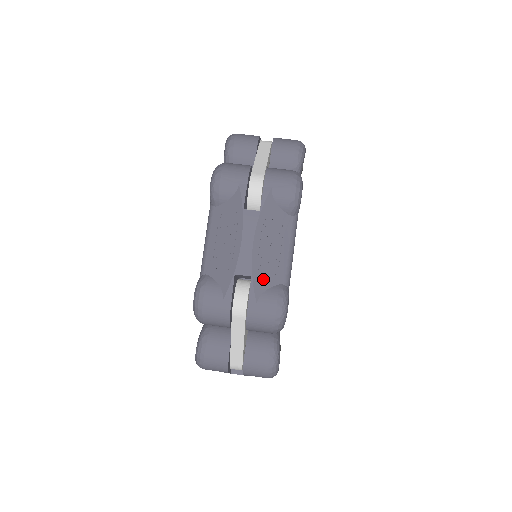
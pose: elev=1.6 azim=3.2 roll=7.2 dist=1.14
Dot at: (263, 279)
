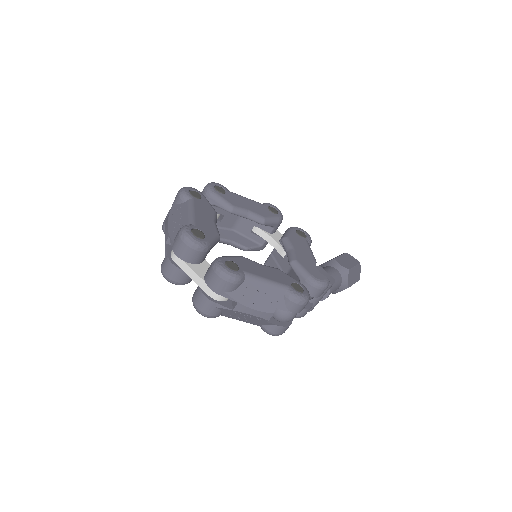
Dot at: (175, 232)
